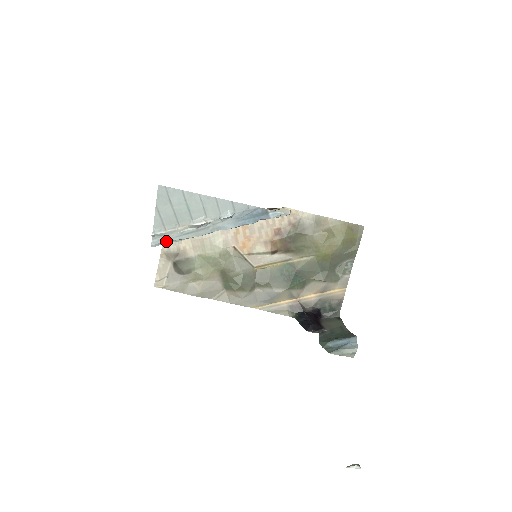
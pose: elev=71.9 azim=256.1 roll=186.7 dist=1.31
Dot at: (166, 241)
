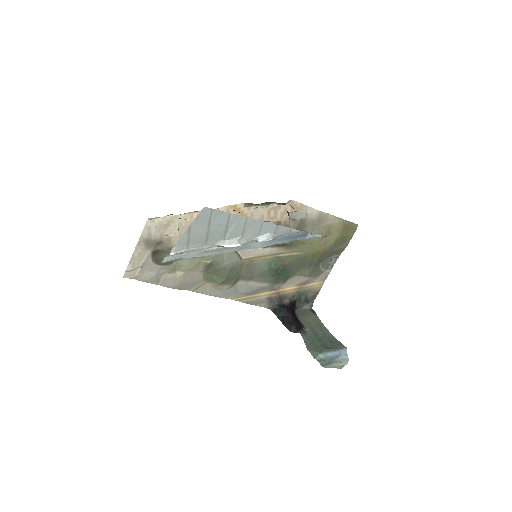
Dot at: occluded
